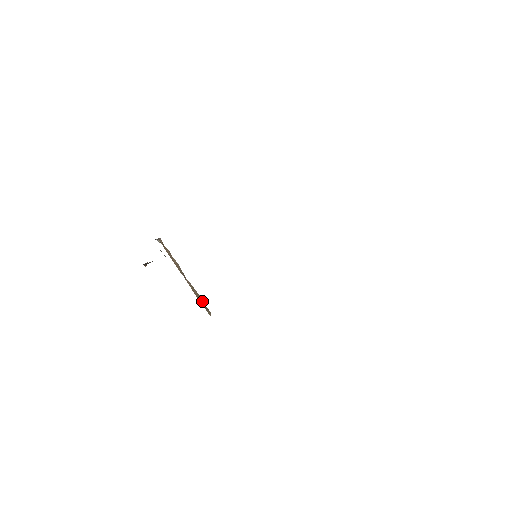
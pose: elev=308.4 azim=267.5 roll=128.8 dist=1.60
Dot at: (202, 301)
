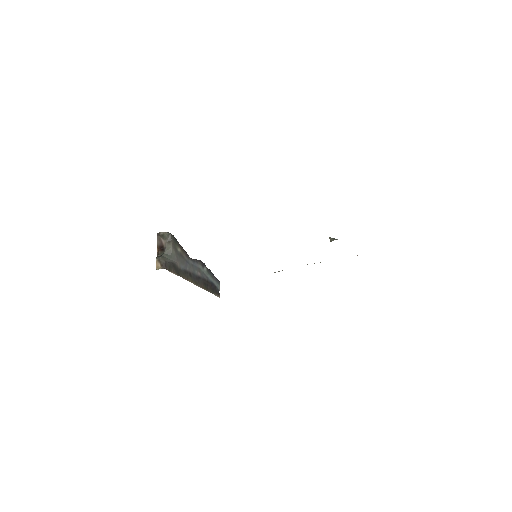
Dot at: occluded
